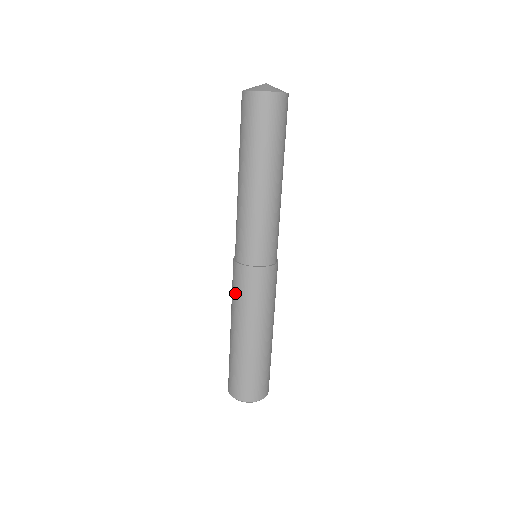
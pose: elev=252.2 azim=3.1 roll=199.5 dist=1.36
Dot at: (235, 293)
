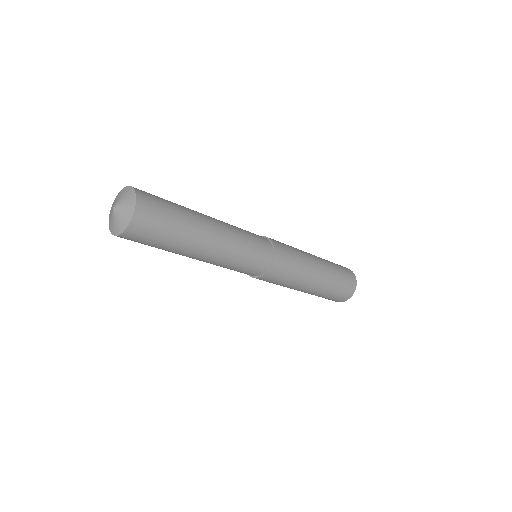
Dot at: occluded
